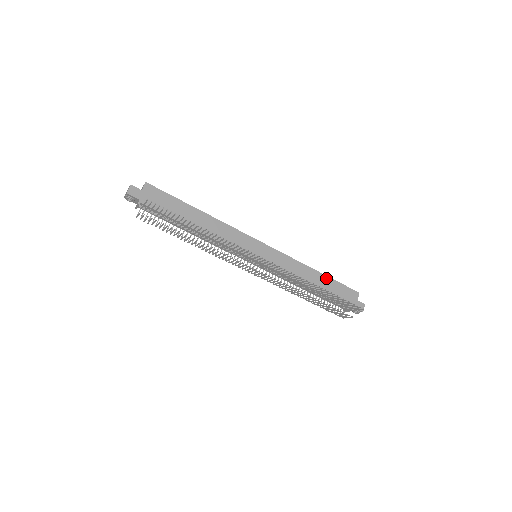
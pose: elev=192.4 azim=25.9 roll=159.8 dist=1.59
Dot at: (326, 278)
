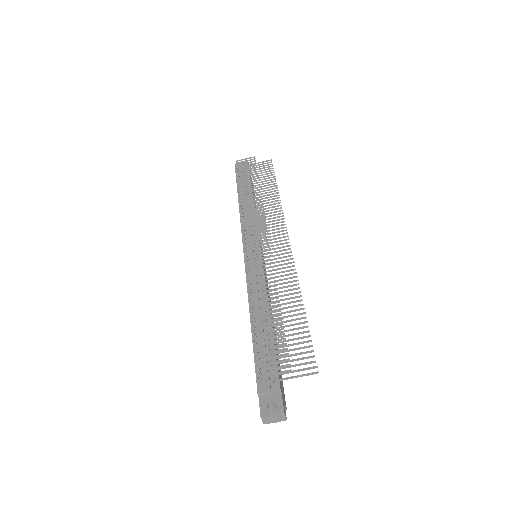
Dot at: occluded
